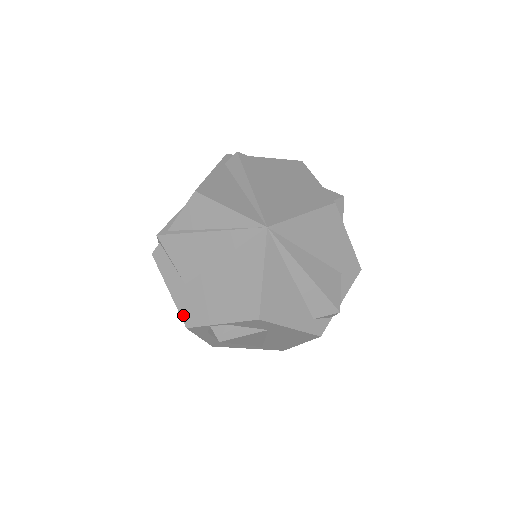
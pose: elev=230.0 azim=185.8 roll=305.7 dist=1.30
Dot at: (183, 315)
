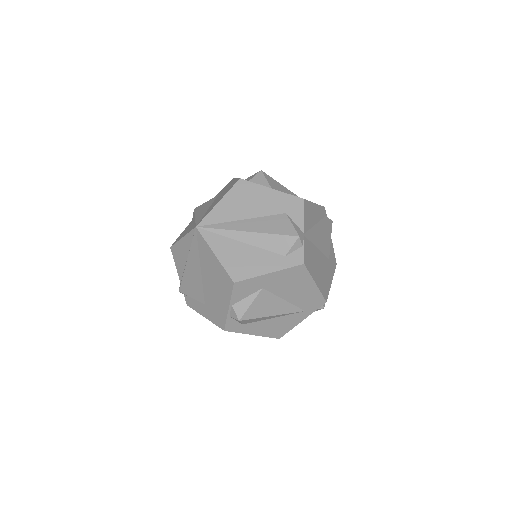
Dot at: (217, 324)
